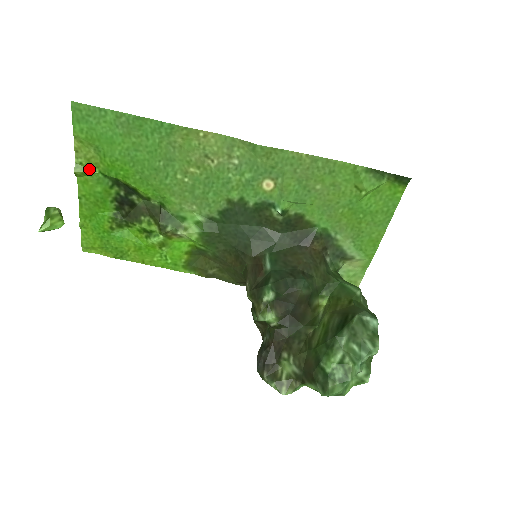
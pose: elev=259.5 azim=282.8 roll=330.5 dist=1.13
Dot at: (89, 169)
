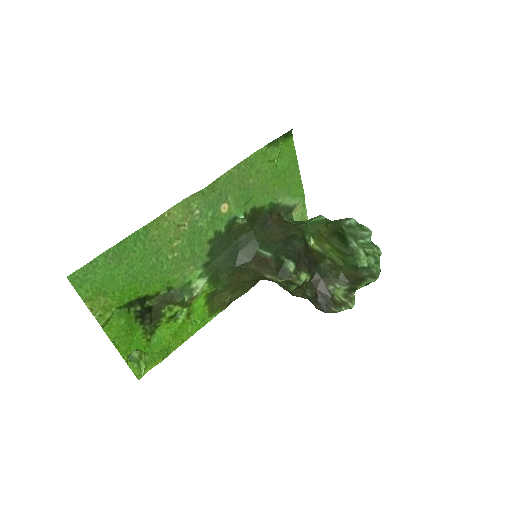
Dot at: (108, 314)
